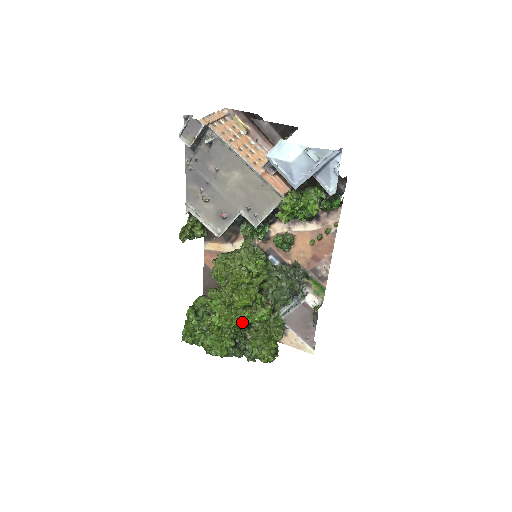
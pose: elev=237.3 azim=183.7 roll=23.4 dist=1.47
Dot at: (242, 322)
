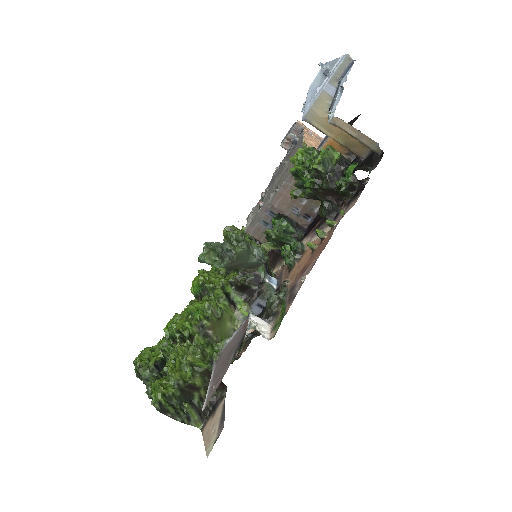
Dot at: (185, 330)
